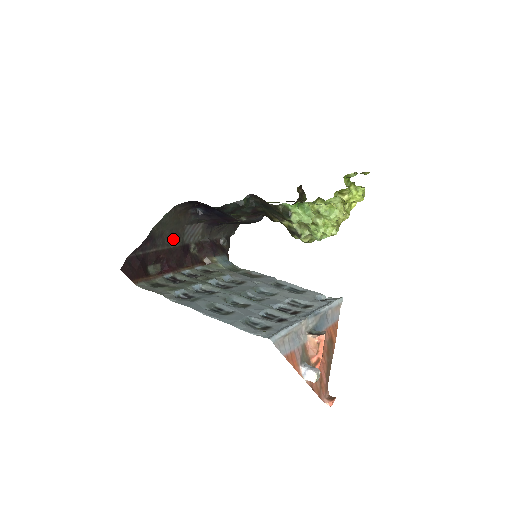
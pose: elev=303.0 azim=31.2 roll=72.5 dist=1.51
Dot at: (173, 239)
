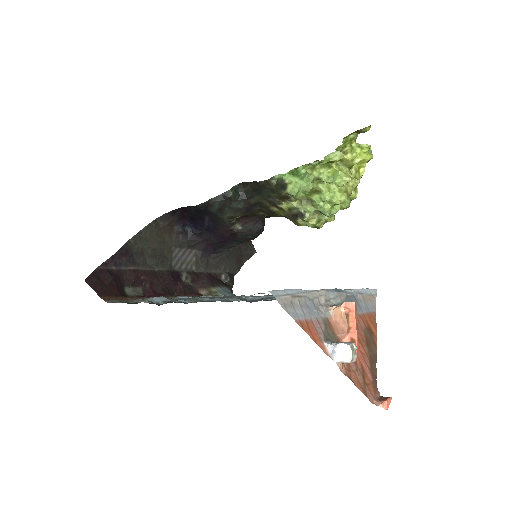
Dot at: (157, 261)
